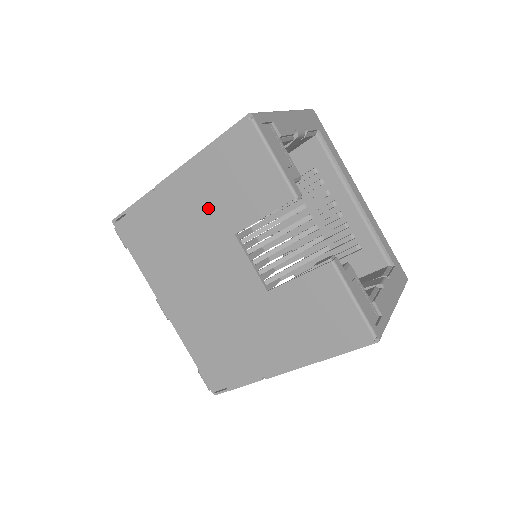
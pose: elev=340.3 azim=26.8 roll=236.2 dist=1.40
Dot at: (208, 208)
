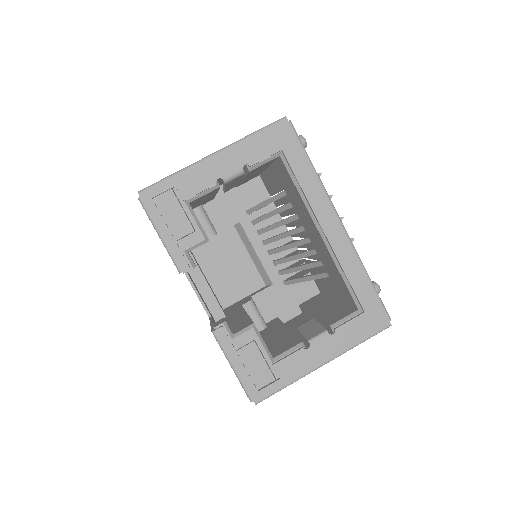
Dot at: occluded
